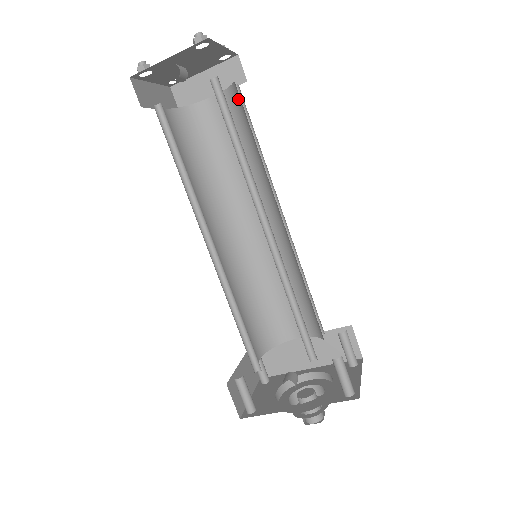
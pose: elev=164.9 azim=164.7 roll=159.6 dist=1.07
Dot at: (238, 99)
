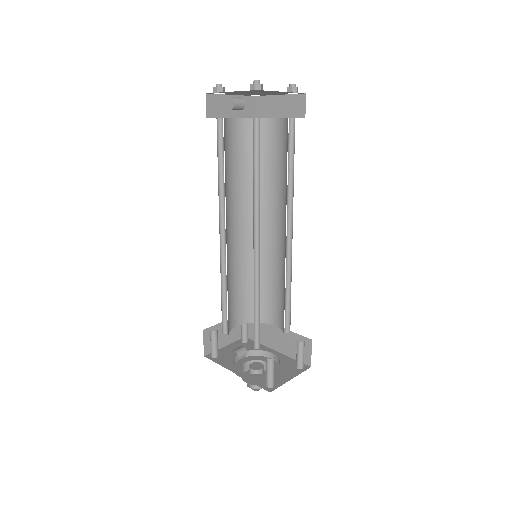
Dot at: occluded
